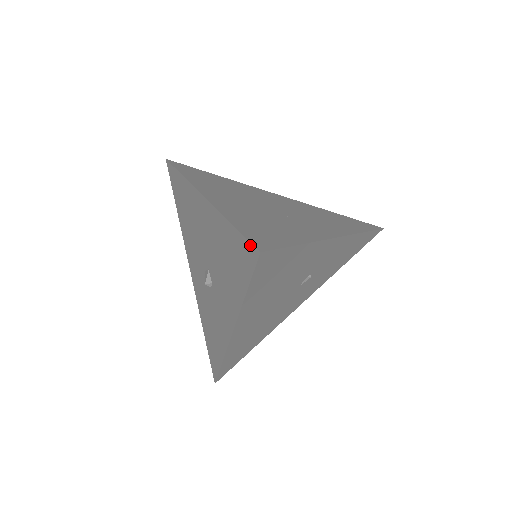
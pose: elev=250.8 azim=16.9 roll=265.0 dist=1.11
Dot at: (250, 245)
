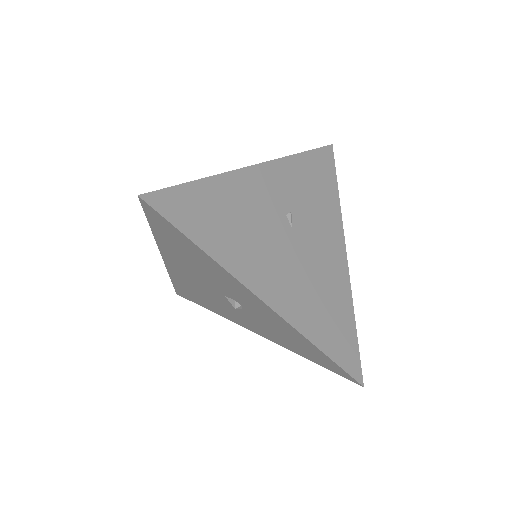
Dot at: (144, 208)
